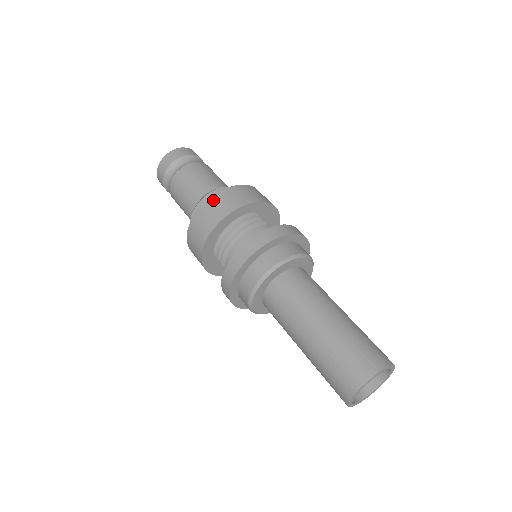
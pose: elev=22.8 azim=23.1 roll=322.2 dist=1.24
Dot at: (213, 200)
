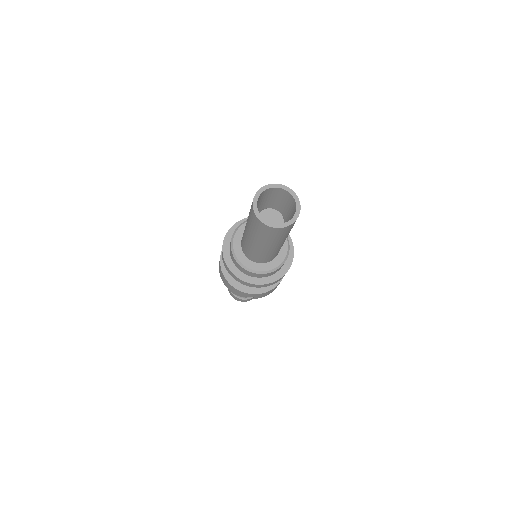
Dot at: occluded
